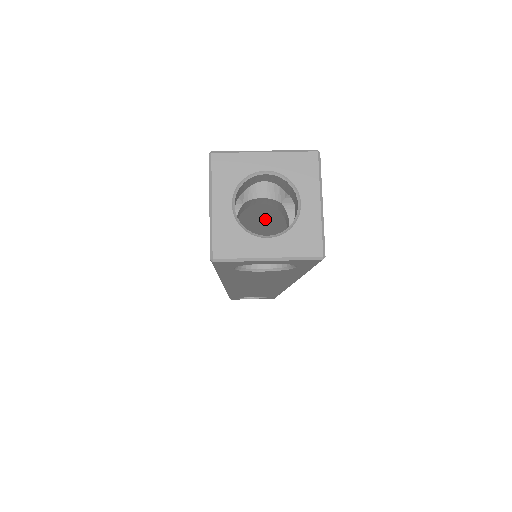
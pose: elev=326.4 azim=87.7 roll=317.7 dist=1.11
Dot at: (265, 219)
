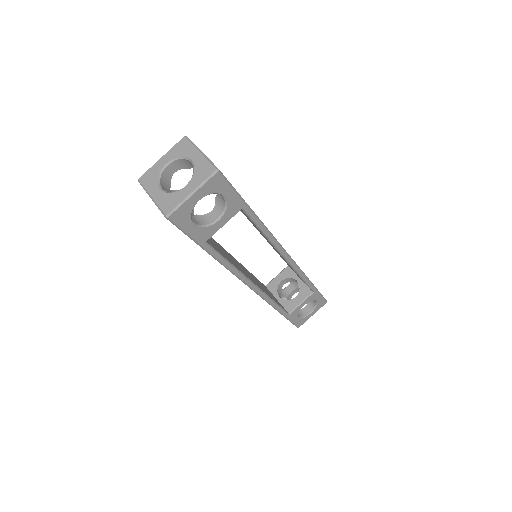
Dot at: occluded
